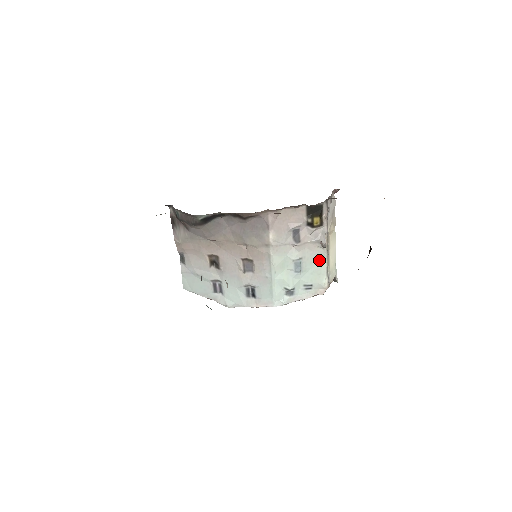
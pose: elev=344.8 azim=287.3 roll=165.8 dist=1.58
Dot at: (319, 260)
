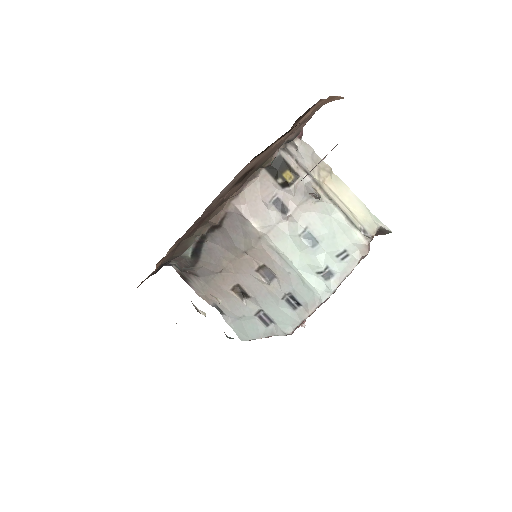
Dot at: (330, 217)
